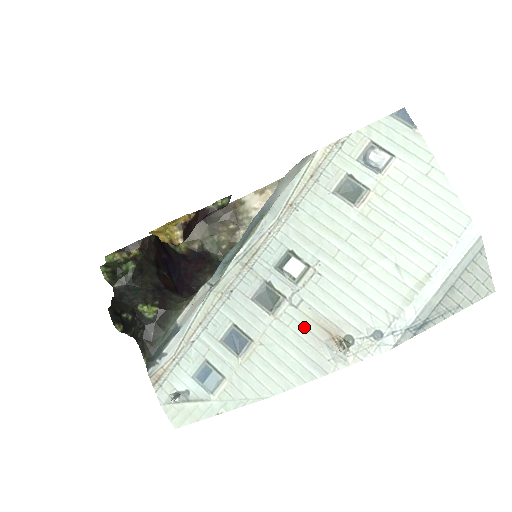
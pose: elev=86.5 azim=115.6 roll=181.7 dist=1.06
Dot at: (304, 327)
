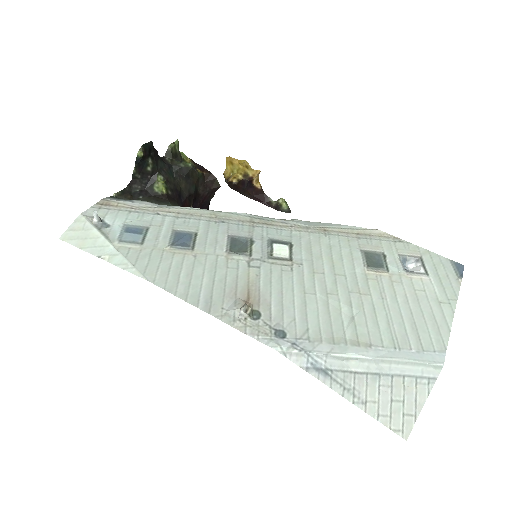
Dot at: (237, 278)
